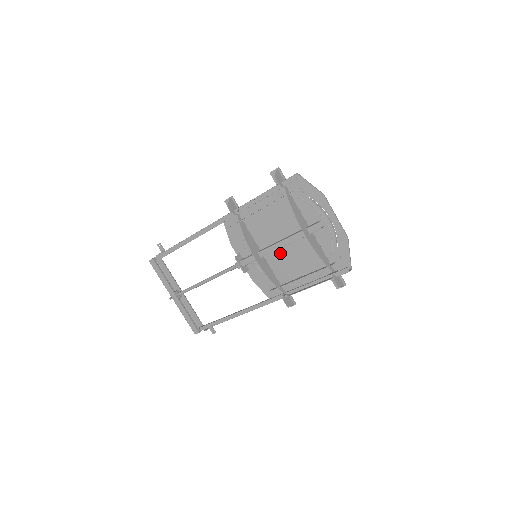
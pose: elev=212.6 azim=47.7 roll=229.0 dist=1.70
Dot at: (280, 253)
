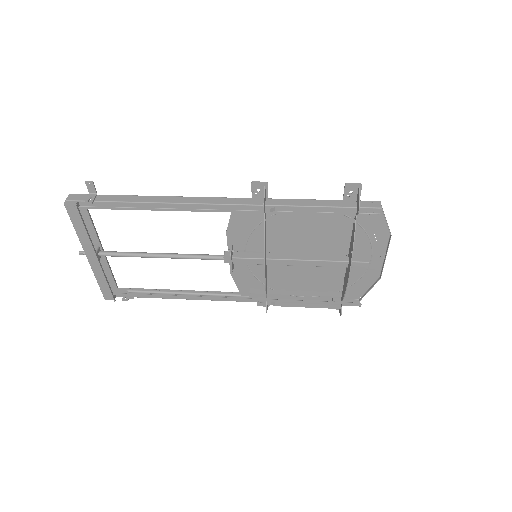
Dot at: occluded
